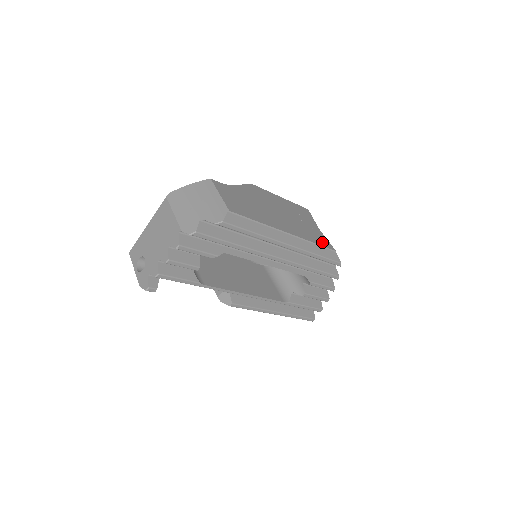
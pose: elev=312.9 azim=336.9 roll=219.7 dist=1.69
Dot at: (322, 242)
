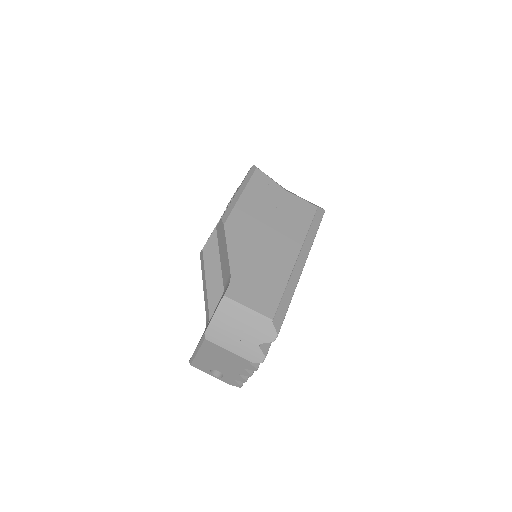
Dot at: (307, 214)
